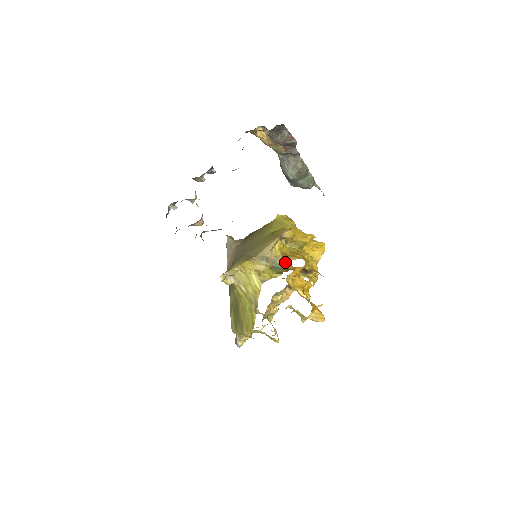
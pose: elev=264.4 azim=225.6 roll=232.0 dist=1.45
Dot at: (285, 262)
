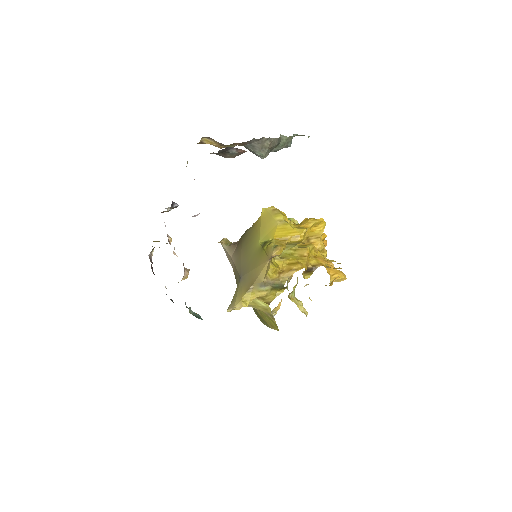
Dot at: (284, 280)
